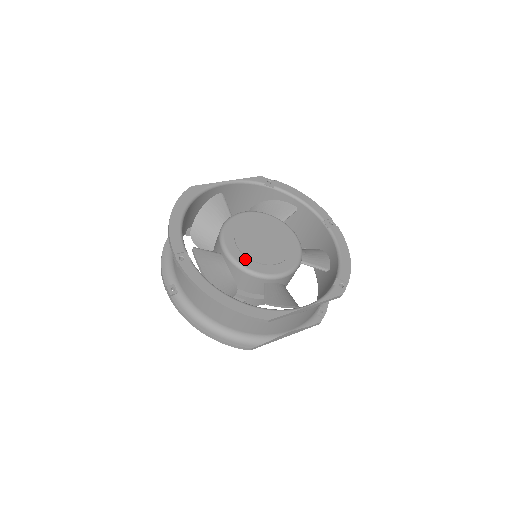
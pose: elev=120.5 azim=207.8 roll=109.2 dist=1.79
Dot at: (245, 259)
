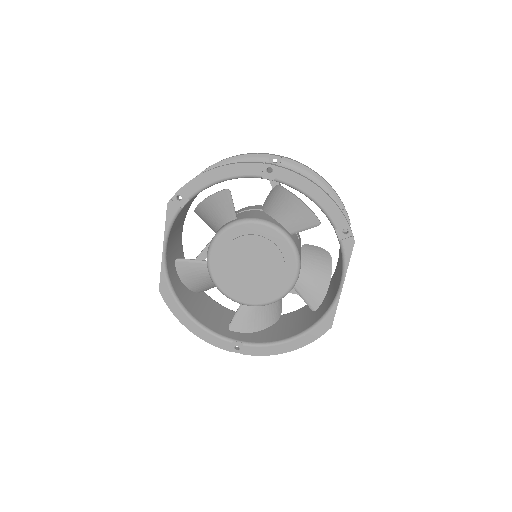
Dot at: (263, 296)
